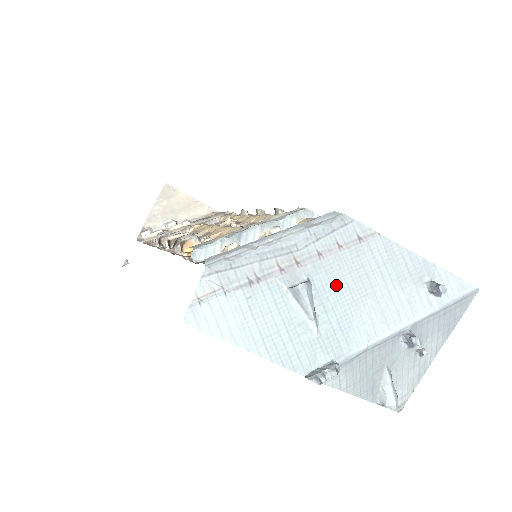
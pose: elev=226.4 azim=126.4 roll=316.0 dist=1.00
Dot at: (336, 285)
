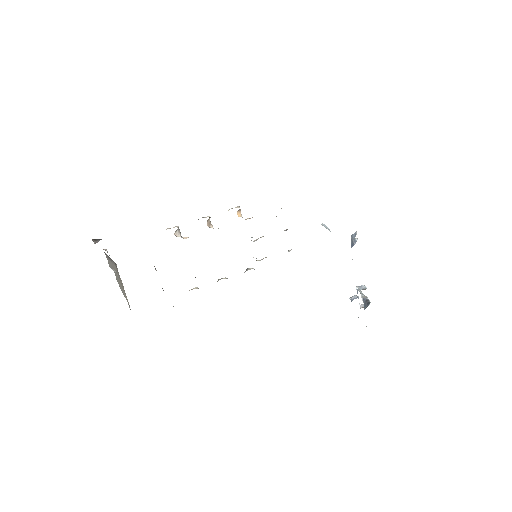
Dot at: occluded
